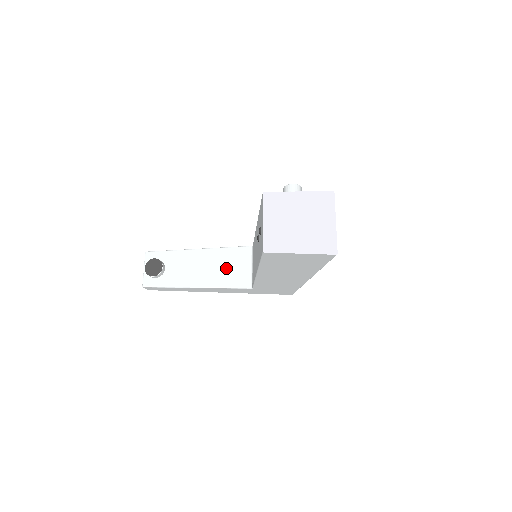
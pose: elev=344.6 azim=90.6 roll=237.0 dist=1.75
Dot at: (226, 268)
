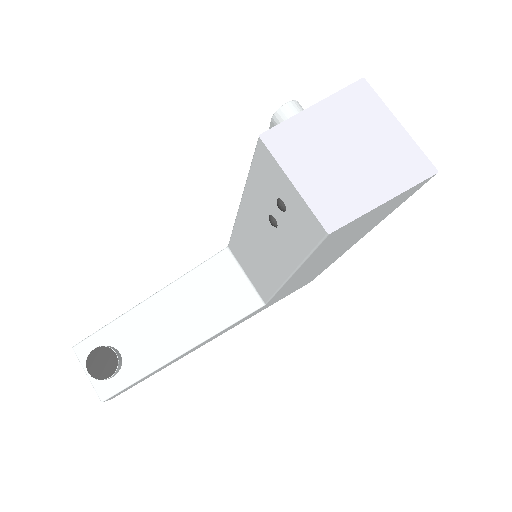
Dot at: (210, 299)
